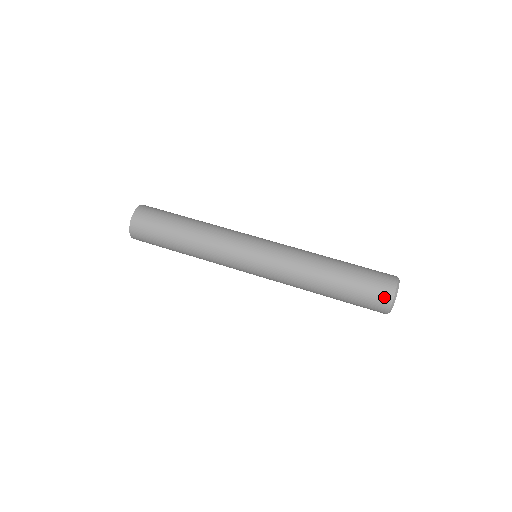
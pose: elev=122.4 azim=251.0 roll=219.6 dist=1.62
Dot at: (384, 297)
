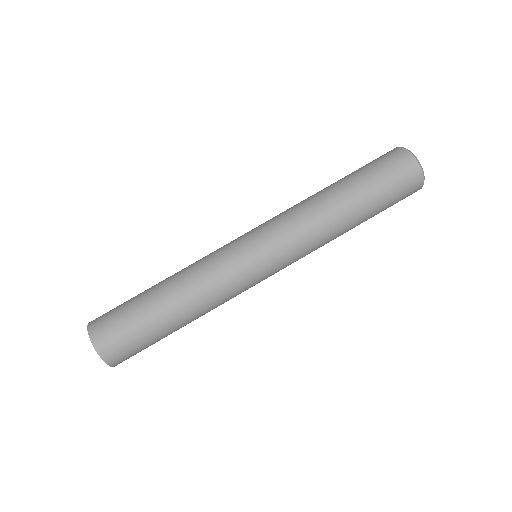
Dot at: (414, 192)
